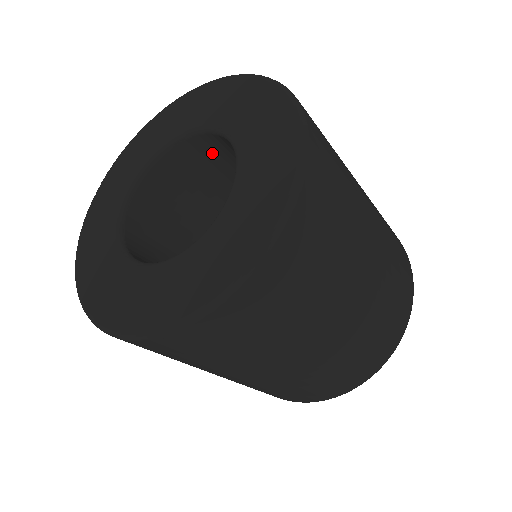
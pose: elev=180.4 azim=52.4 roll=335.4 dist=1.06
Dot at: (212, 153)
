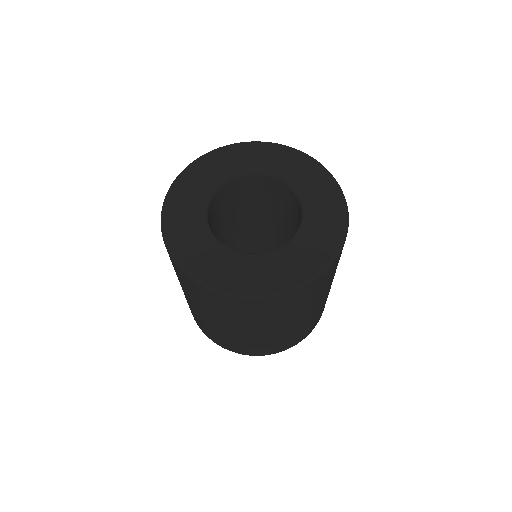
Dot at: (251, 187)
